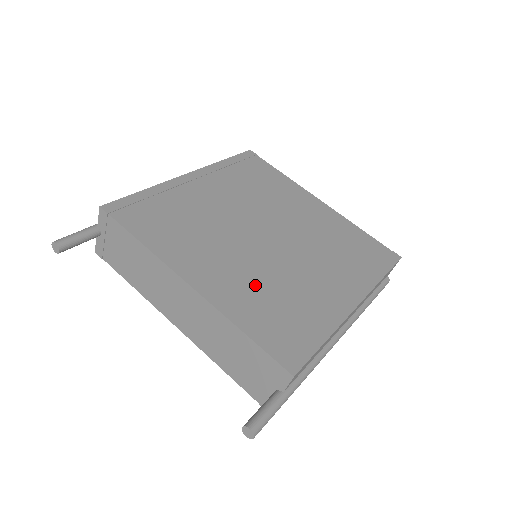
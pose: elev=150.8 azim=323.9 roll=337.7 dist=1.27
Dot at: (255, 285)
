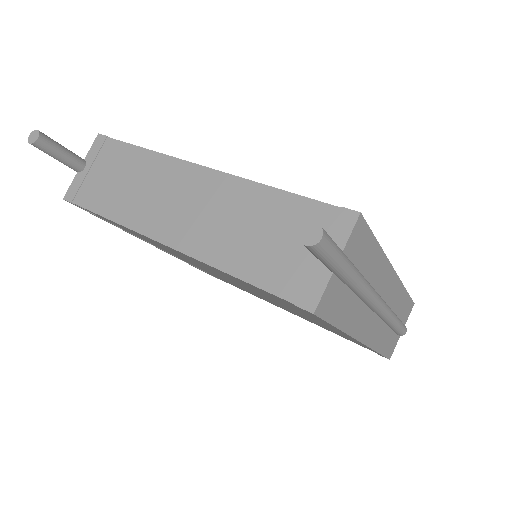
Dot at: occluded
